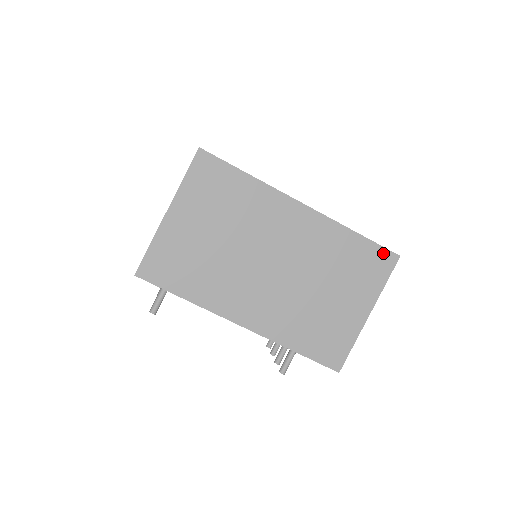
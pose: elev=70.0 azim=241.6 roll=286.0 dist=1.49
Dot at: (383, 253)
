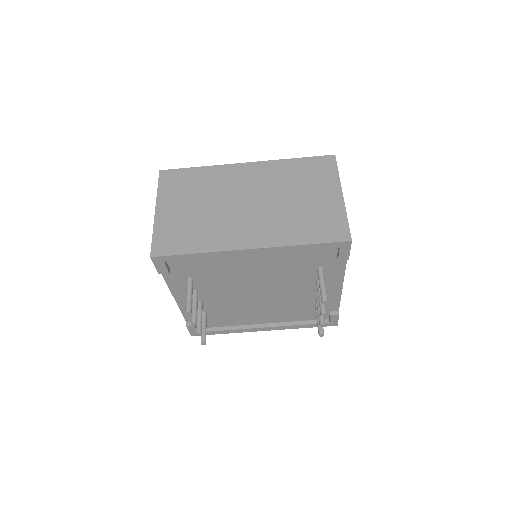
Dot at: (321, 159)
